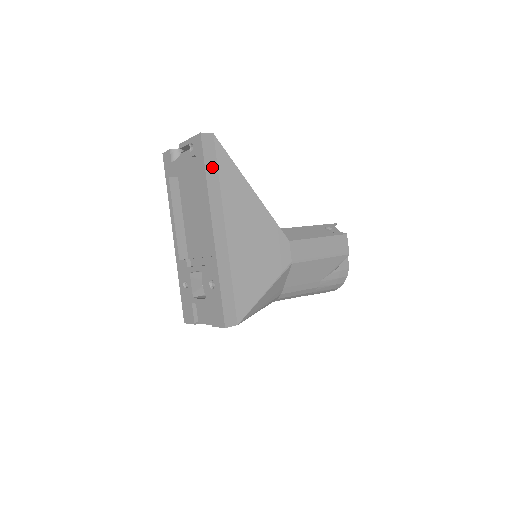
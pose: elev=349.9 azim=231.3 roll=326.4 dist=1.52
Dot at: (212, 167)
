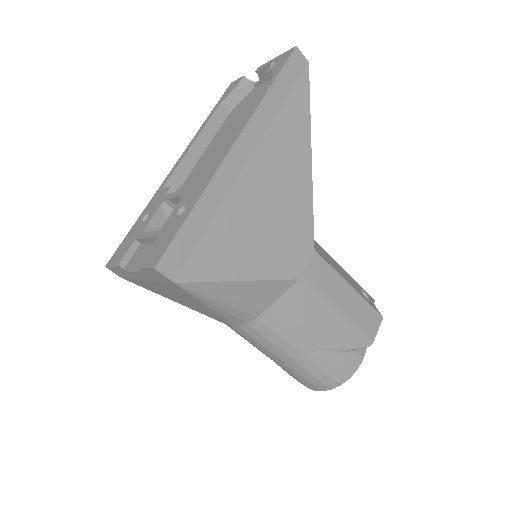
Dot at: (284, 87)
